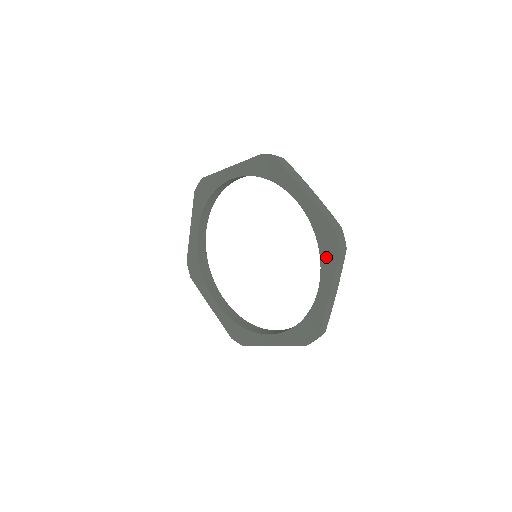
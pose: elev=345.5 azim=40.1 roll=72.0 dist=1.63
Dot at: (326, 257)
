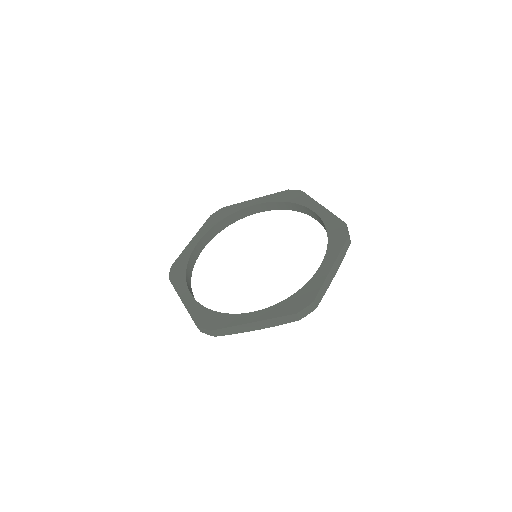
Dot at: (299, 200)
